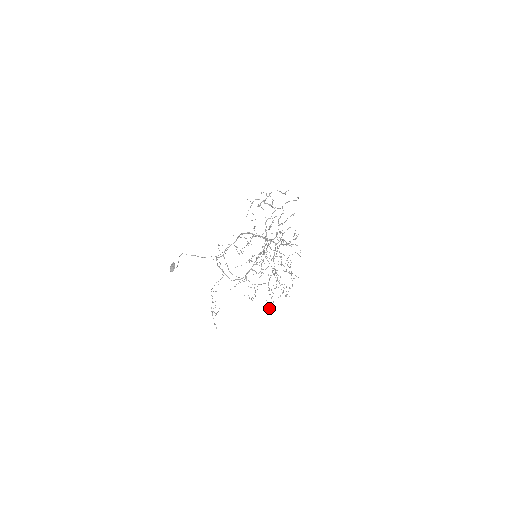
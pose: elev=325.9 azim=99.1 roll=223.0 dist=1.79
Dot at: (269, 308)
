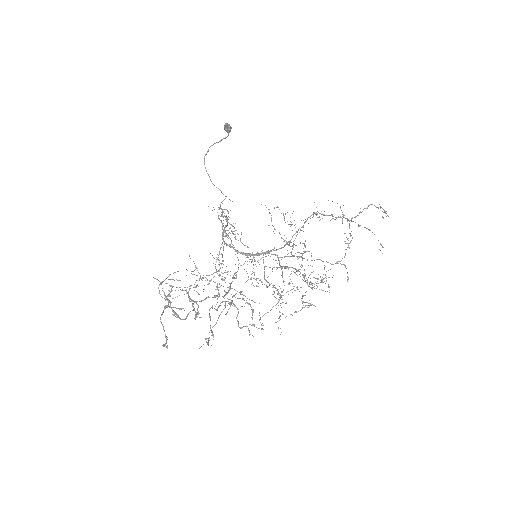
Dot at: (382, 216)
